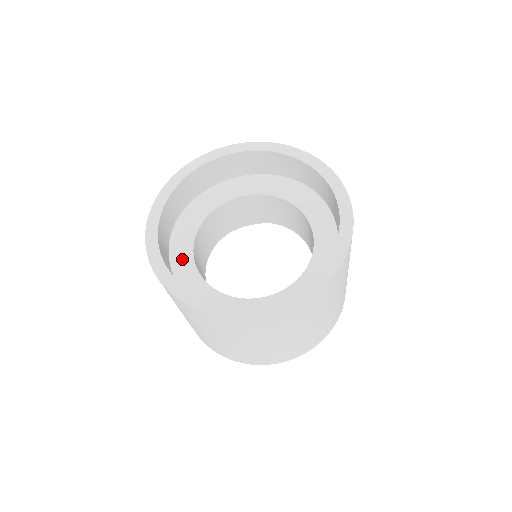
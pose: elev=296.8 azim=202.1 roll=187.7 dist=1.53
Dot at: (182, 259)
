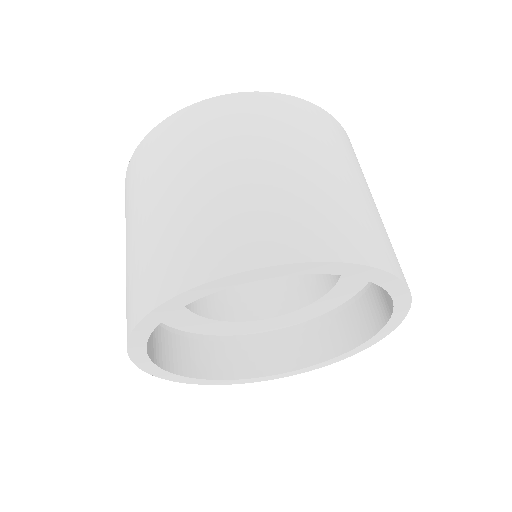
Dot at: occluded
